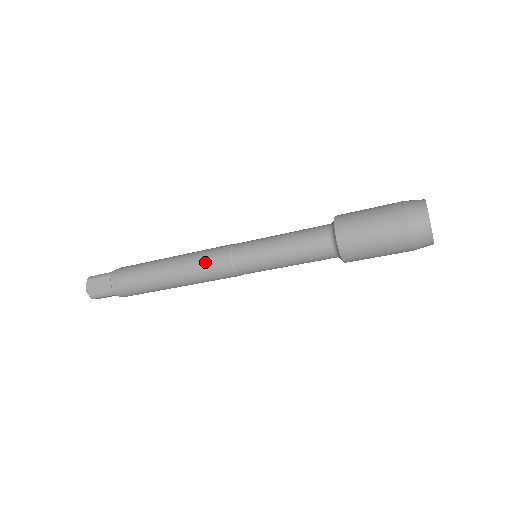
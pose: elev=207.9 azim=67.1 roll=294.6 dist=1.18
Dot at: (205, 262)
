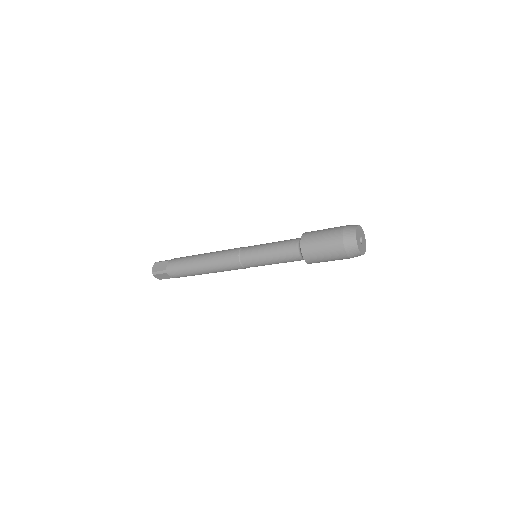
Dot at: (227, 269)
